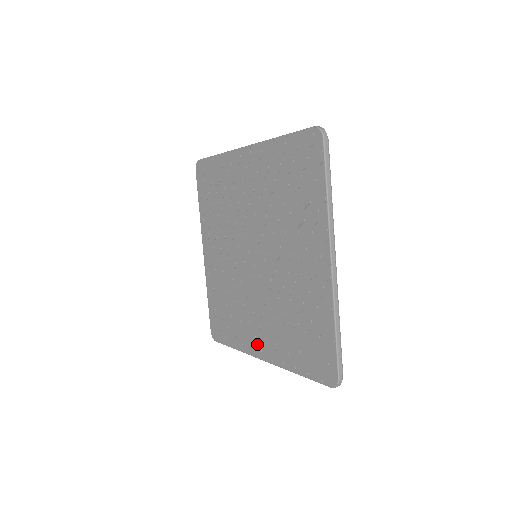
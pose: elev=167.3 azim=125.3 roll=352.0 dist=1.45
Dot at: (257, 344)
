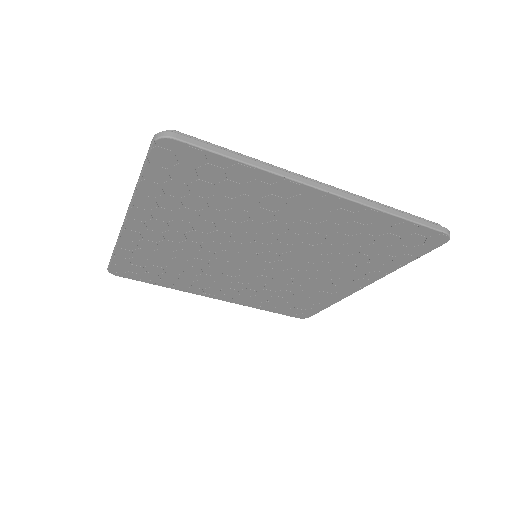
Dot at: (344, 287)
